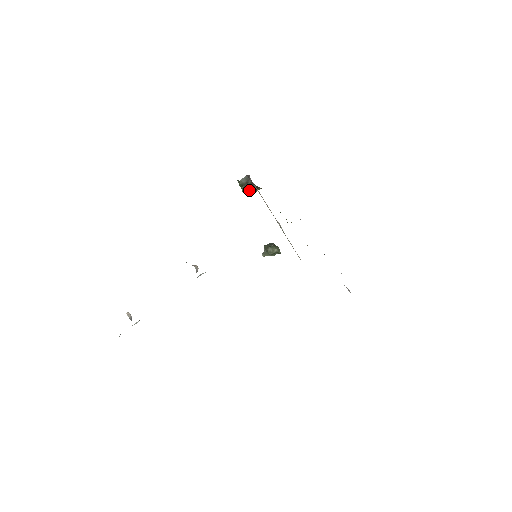
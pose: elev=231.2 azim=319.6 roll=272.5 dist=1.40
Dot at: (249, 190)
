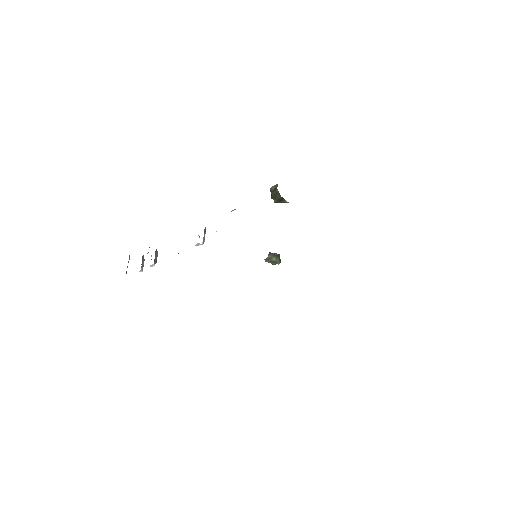
Dot at: (275, 197)
